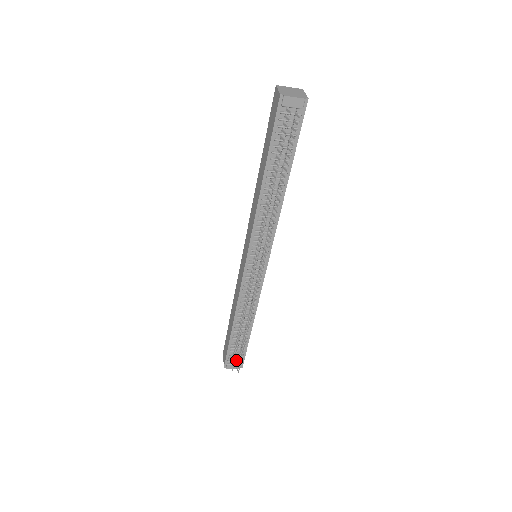
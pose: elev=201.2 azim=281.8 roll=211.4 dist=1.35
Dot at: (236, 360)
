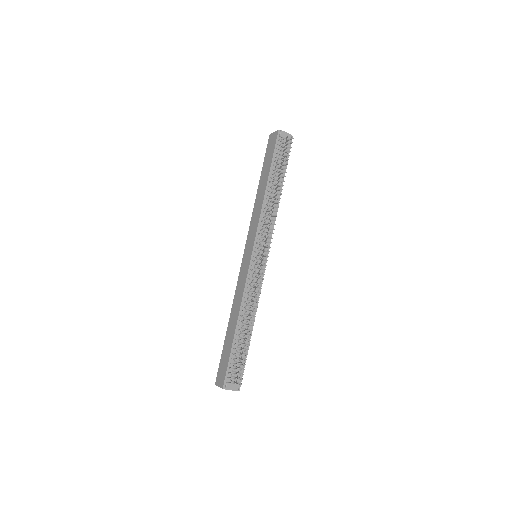
Dot at: (235, 378)
